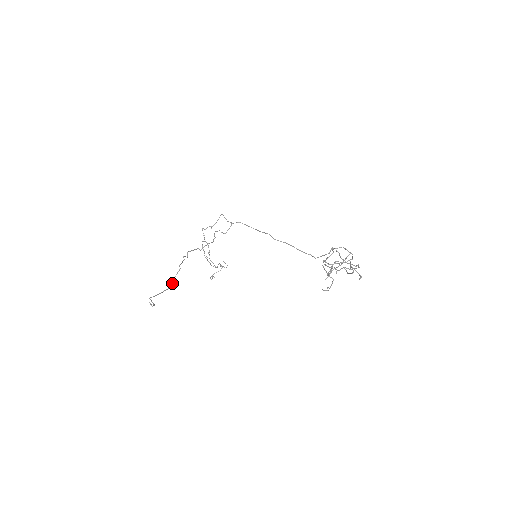
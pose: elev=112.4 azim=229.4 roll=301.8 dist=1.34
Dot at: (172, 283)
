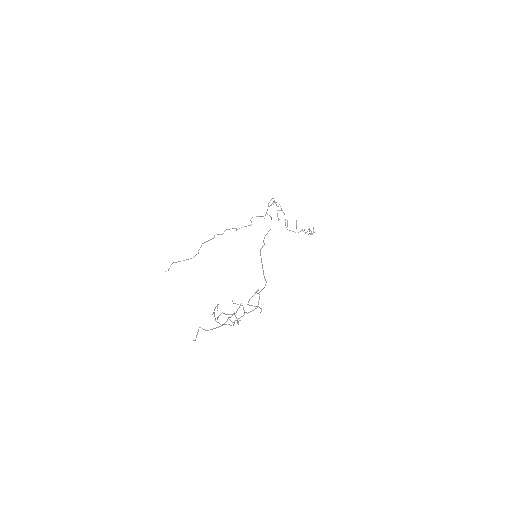
Dot at: occluded
